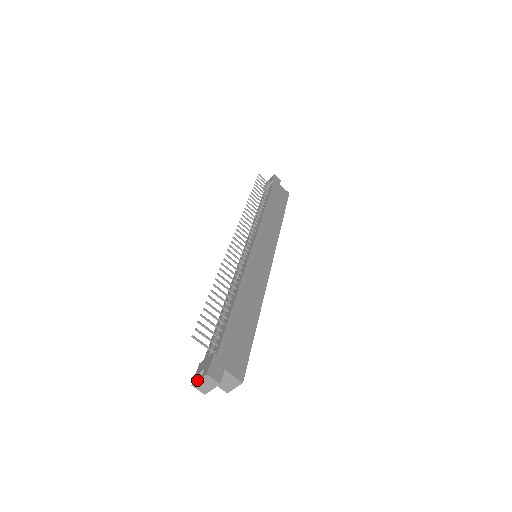
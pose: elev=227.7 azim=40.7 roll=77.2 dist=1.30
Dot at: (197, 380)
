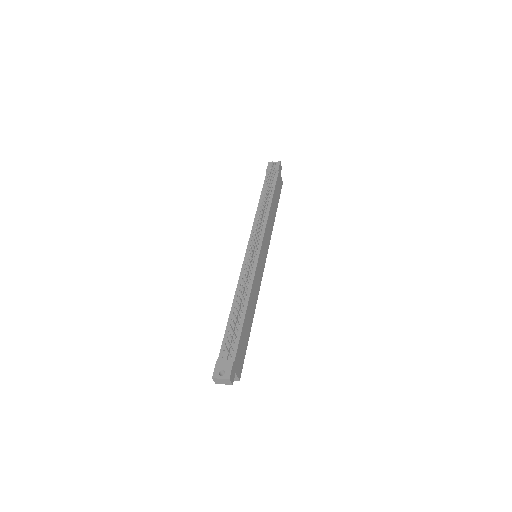
Dot at: (219, 378)
